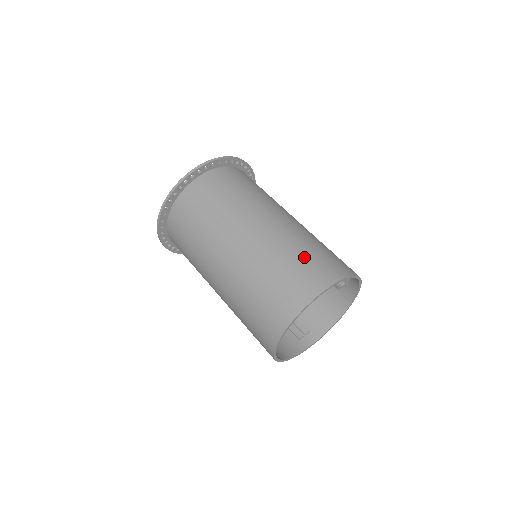
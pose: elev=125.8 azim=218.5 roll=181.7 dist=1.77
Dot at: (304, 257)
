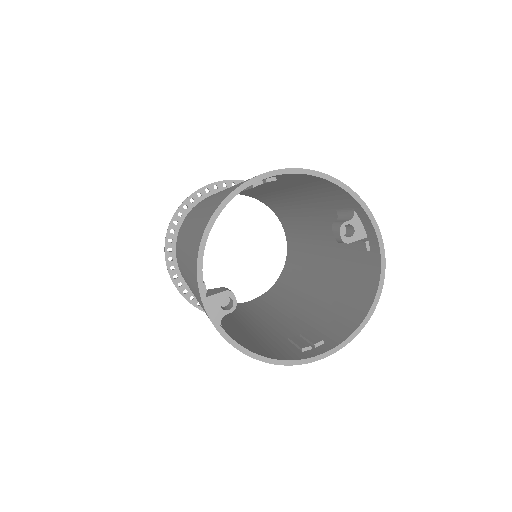
Dot at: occluded
